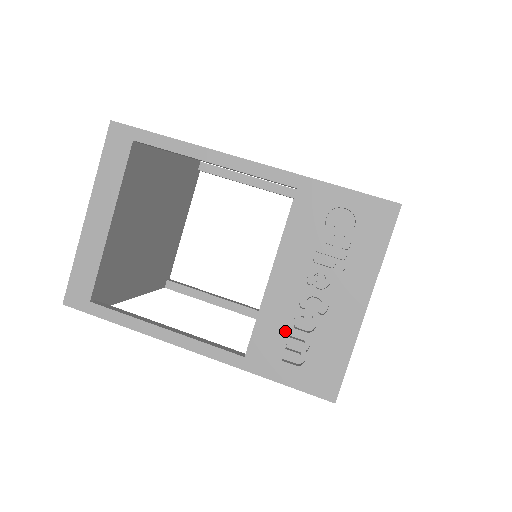
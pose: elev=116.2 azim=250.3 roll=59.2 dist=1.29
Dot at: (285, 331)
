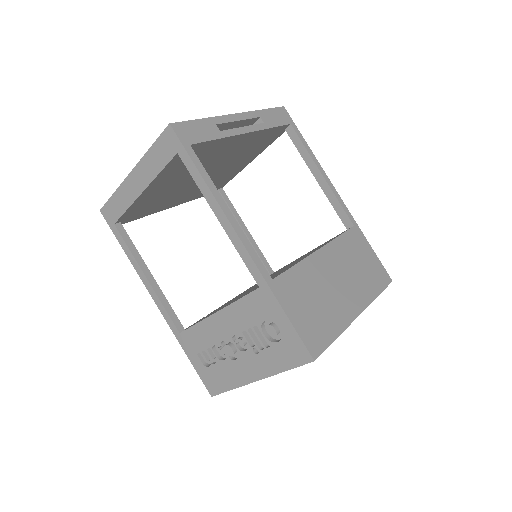
Dot at: (206, 345)
